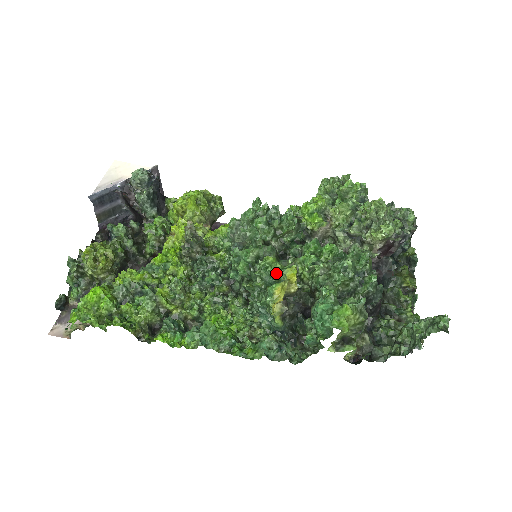
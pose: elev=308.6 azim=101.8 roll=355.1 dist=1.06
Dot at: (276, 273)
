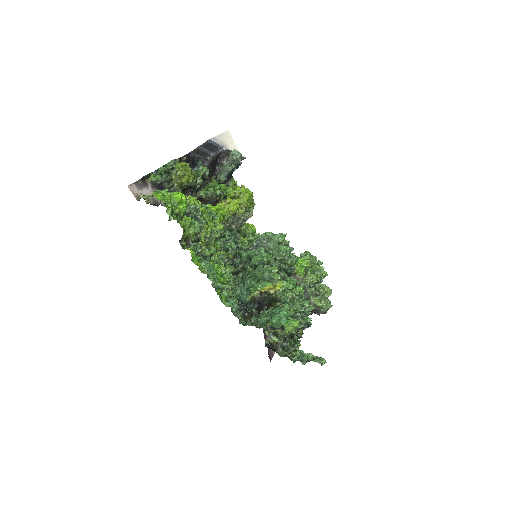
Dot at: (274, 278)
